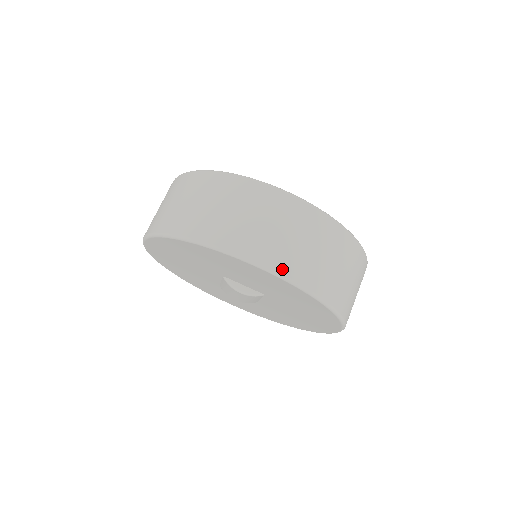
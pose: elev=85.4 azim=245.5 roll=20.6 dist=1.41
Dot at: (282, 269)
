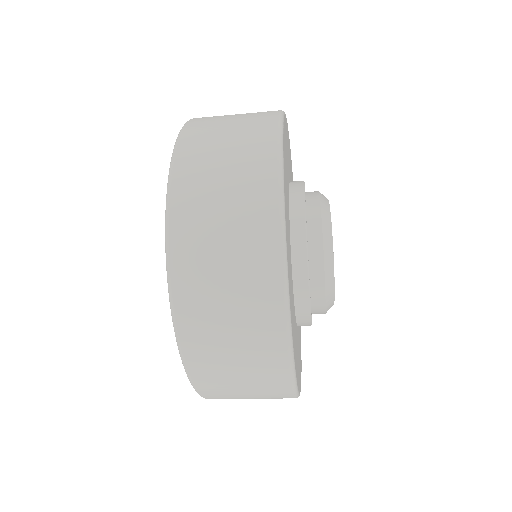
Dot at: (203, 391)
